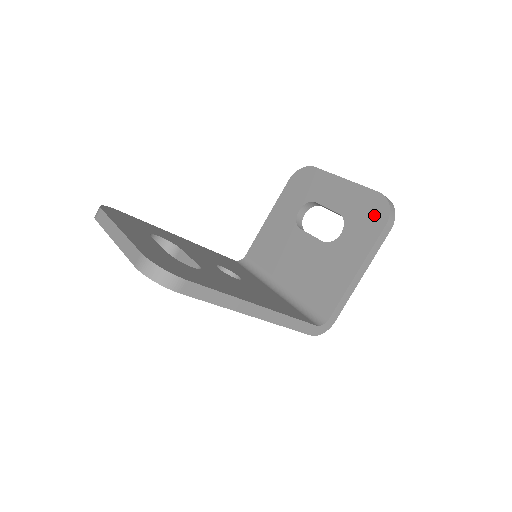
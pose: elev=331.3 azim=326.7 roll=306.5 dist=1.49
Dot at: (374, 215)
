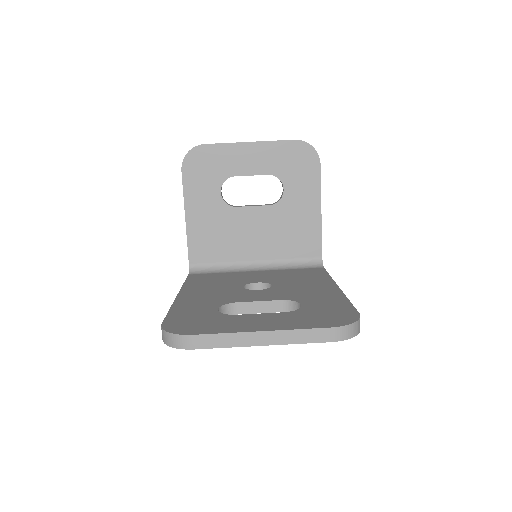
Dot at: (304, 160)
